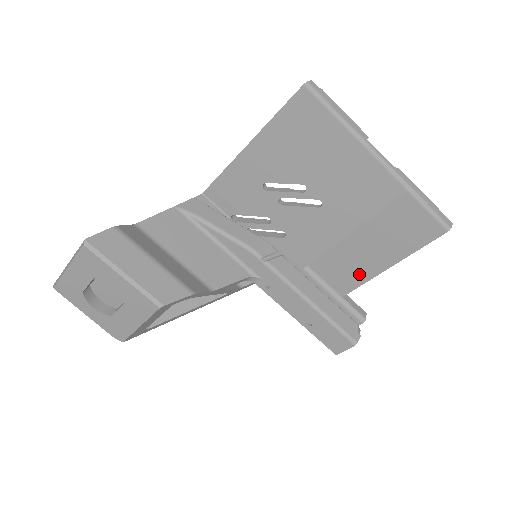
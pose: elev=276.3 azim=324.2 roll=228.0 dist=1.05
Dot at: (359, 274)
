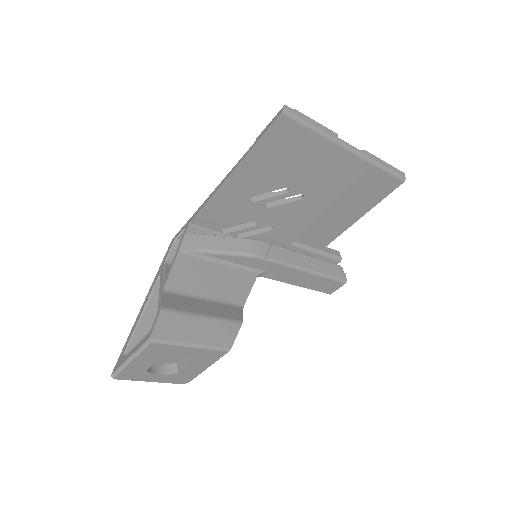
Dot at: (335, 231)
